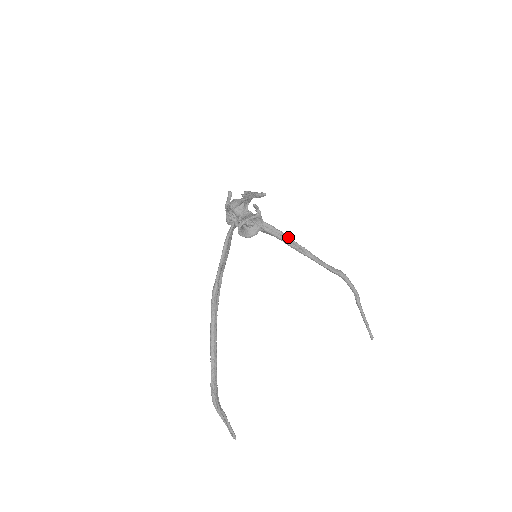
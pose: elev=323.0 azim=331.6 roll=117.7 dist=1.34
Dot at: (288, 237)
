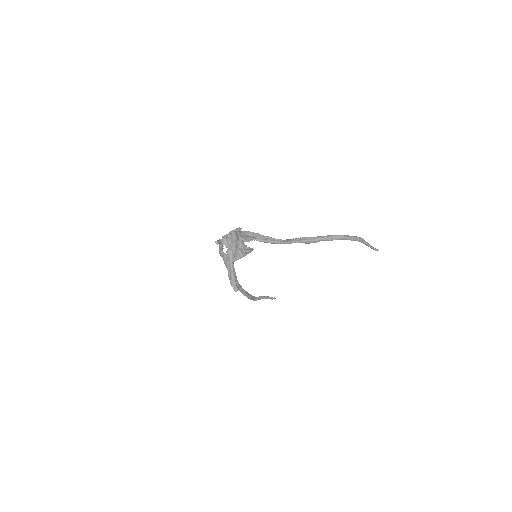
Dot at: (280, 243)
